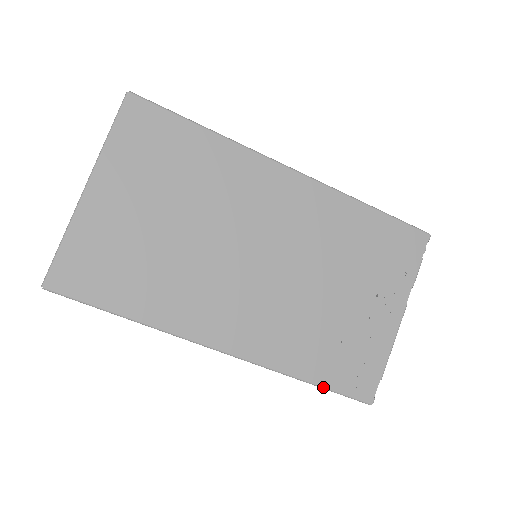
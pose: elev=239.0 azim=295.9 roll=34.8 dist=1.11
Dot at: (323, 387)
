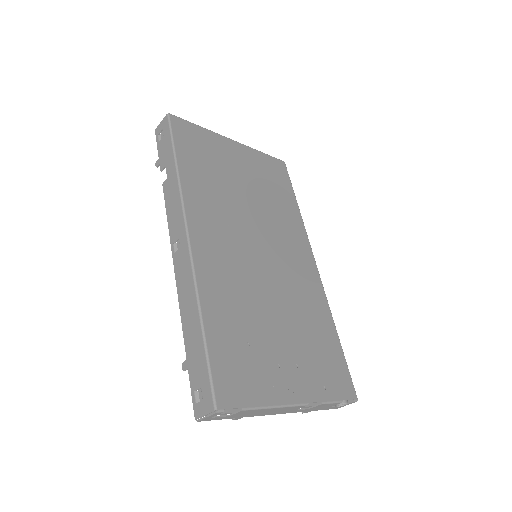
Dot at: (206, 342)
